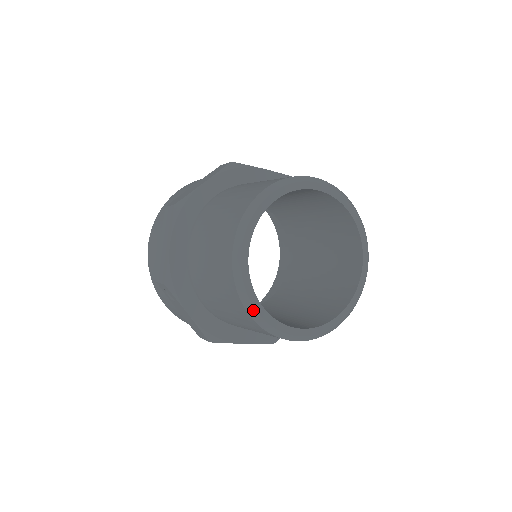
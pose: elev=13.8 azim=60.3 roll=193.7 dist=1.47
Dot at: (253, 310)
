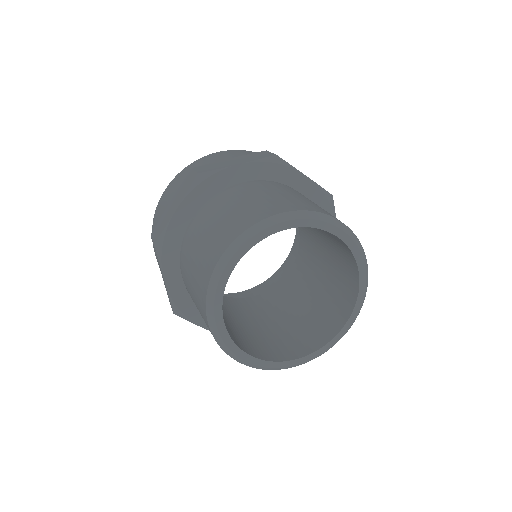
Dot at: (213, 322)
